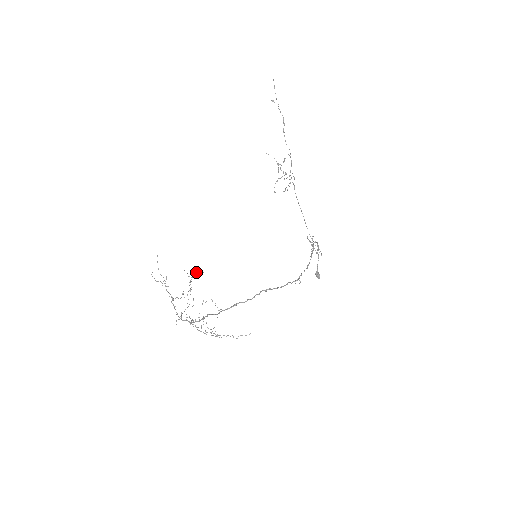
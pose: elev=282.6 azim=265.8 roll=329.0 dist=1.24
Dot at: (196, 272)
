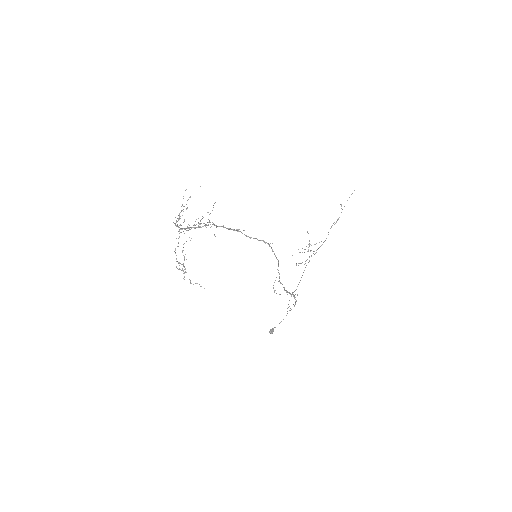
Dot at: occluded
